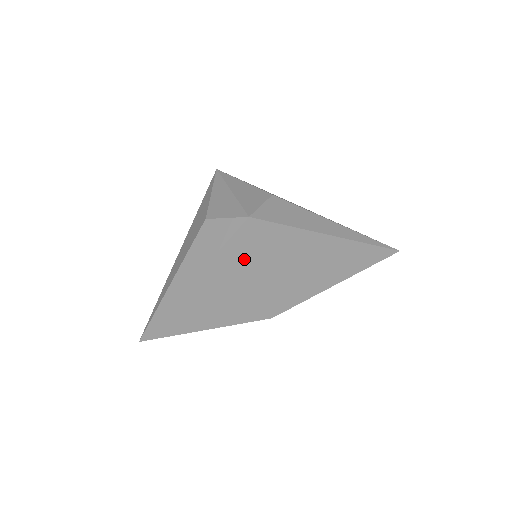
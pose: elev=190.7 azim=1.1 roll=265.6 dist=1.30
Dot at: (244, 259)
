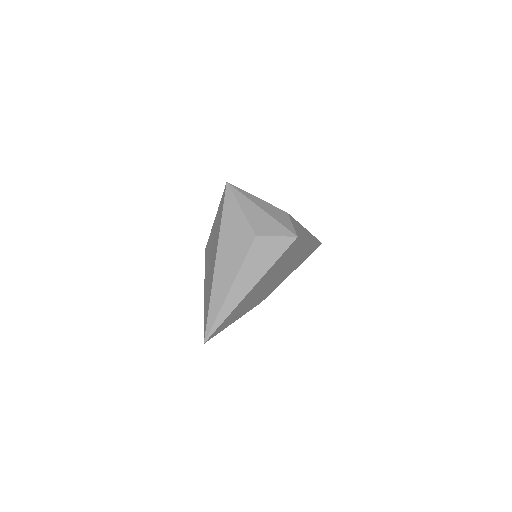
Dot at: (279, 265)
